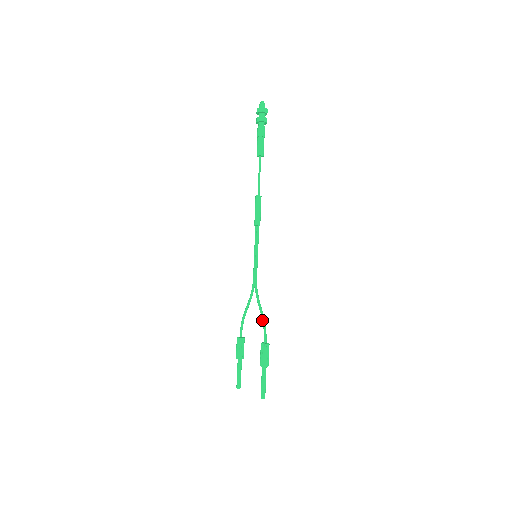
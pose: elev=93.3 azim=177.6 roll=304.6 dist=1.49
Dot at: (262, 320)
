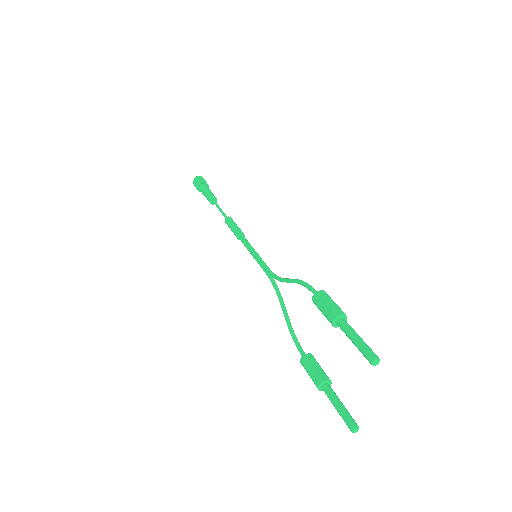
Dot at: (297, 282)
